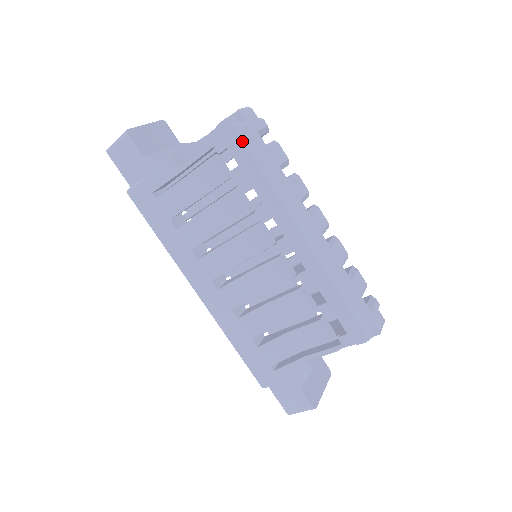
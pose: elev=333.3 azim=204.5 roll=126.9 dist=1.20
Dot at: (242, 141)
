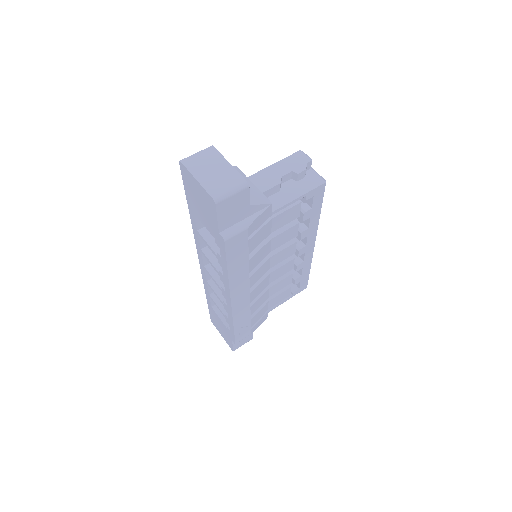
Dot at: occluded
